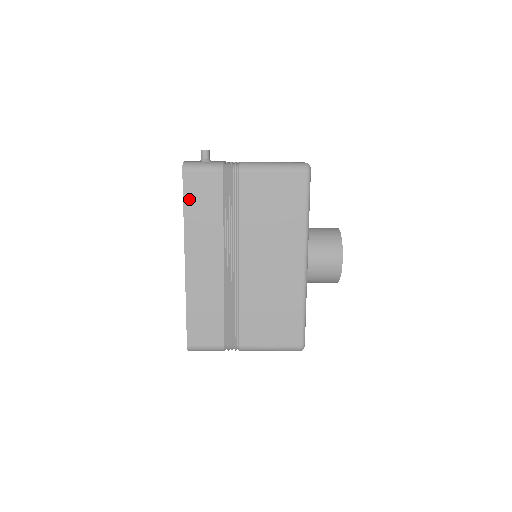
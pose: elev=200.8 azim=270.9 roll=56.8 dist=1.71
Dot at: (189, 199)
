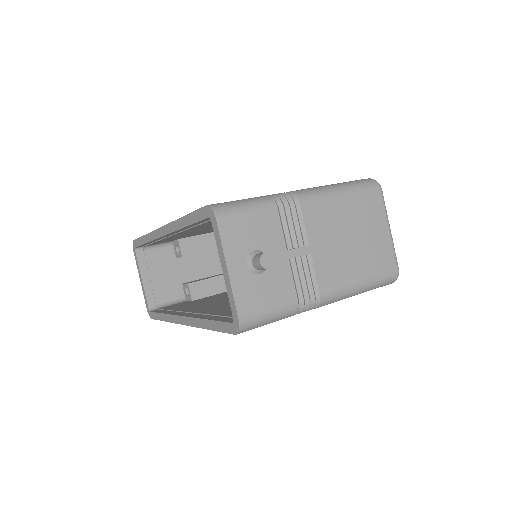
Dot at: occluded
